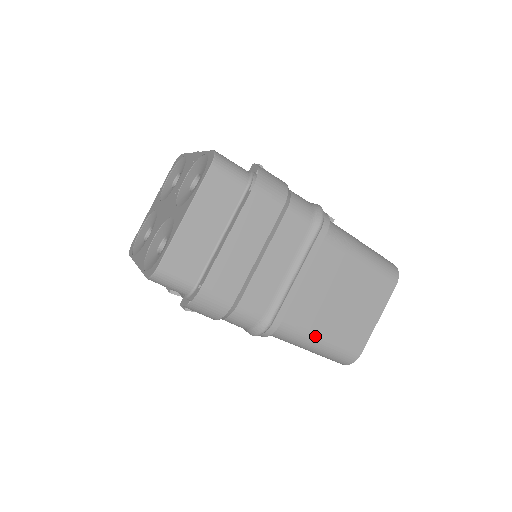
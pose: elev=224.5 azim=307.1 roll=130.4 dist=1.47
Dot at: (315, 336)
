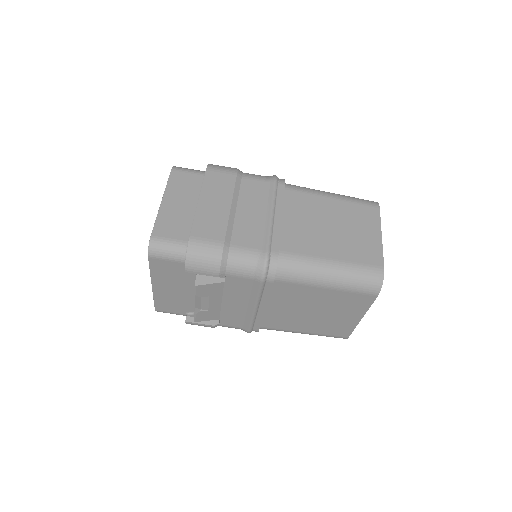
Dot at: (322, 260)
